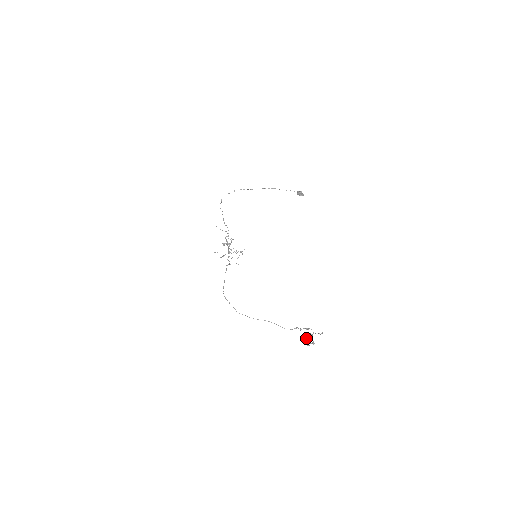
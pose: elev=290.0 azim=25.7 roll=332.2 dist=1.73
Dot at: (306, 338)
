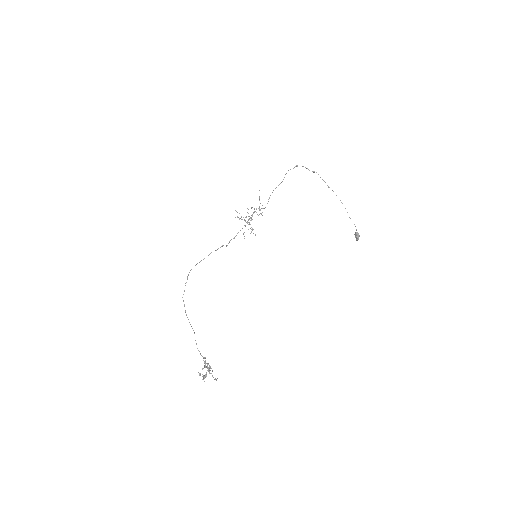
Dot at: (205, 367)
